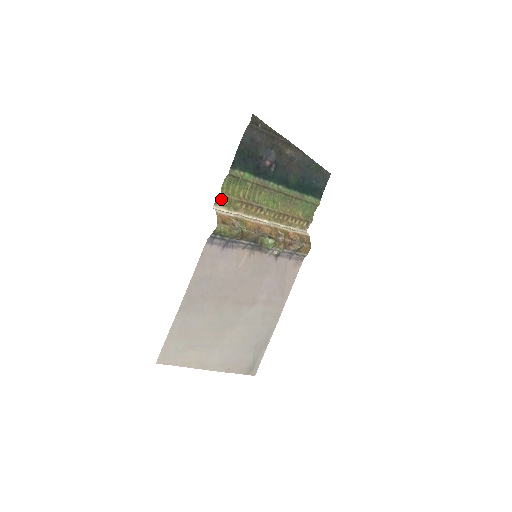
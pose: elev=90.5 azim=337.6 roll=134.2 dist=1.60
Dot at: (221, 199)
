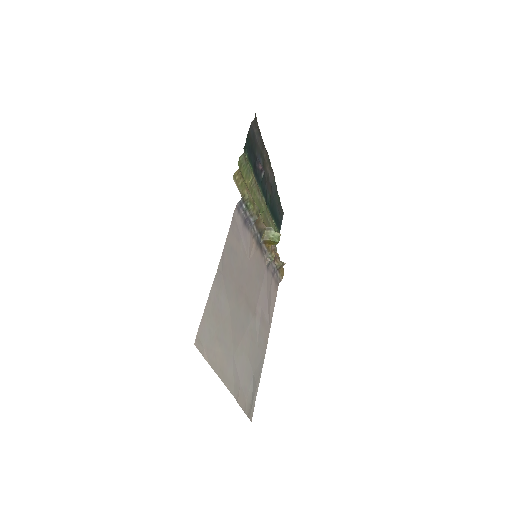
Dot at: (237, 175)
